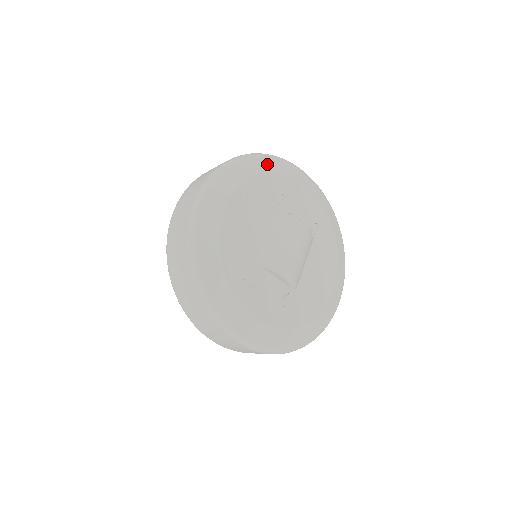
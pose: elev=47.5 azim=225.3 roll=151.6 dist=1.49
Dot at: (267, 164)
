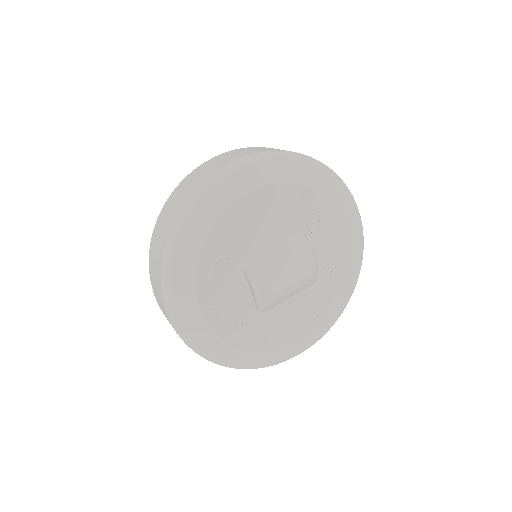
Dot at: (327, 183)
